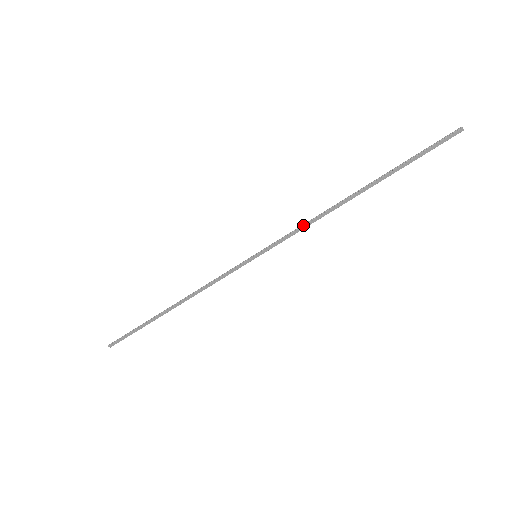
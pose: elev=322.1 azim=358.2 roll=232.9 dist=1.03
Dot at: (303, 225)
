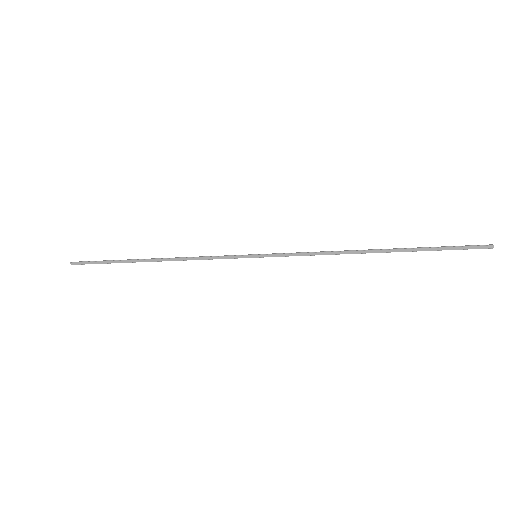
Dot at: (313, 252)
